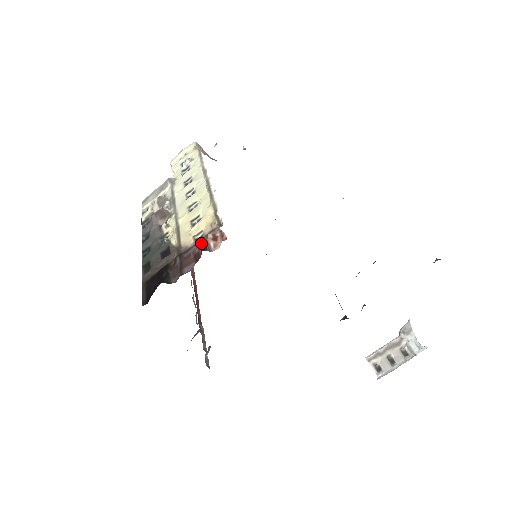
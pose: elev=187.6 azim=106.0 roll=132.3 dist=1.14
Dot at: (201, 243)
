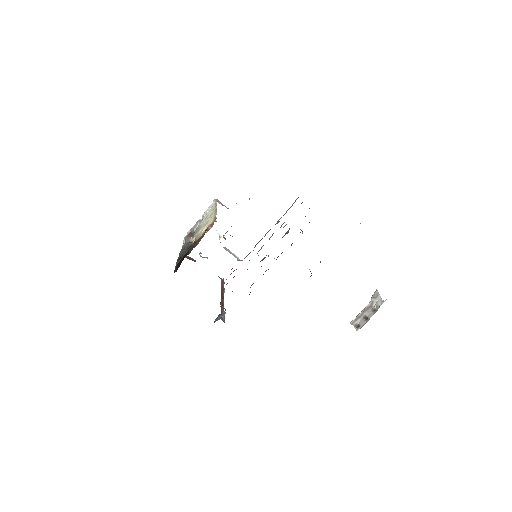
Dot at: (205, 231)
